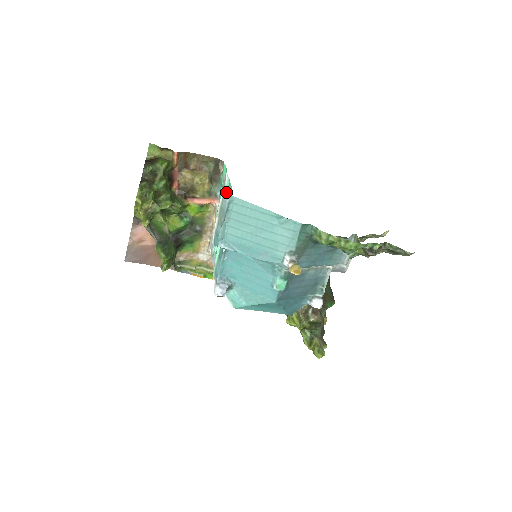
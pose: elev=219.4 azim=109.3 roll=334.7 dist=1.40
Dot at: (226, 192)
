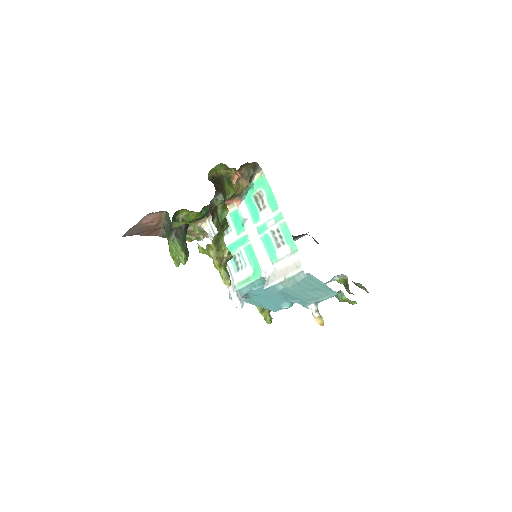
Dot at: (274, 227)
